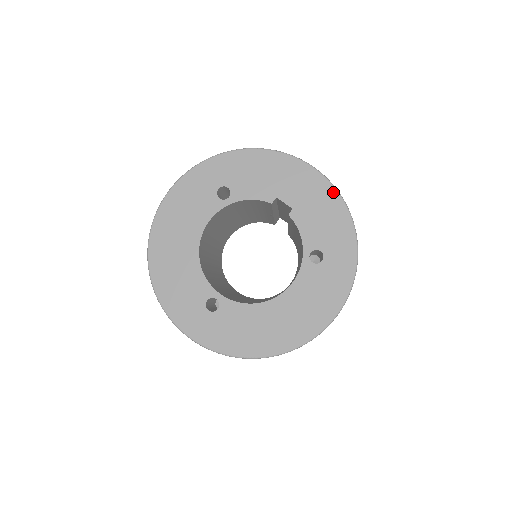
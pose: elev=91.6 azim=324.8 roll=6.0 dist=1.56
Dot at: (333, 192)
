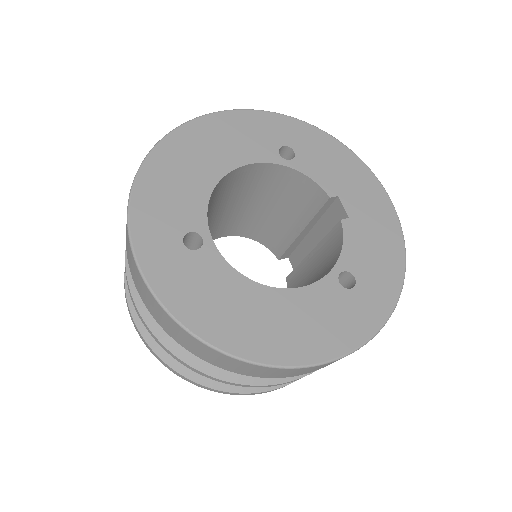
Dot at: (399, 234)
